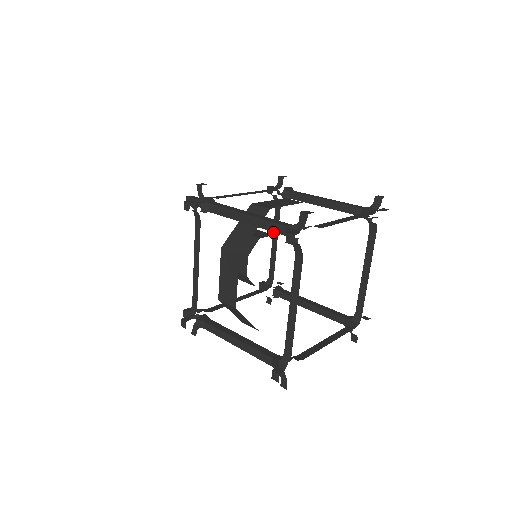
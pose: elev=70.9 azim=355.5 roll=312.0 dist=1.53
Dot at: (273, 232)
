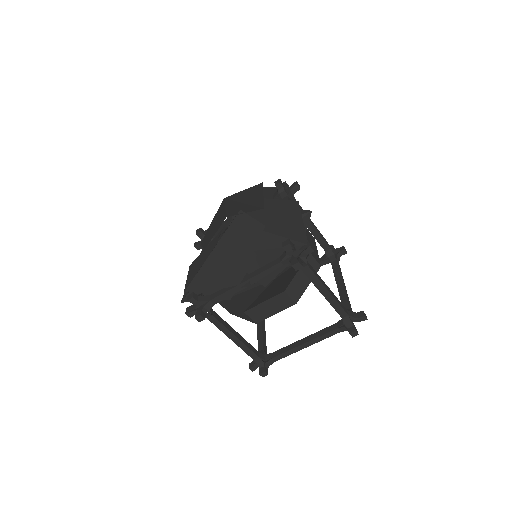
Dot at: occluded
